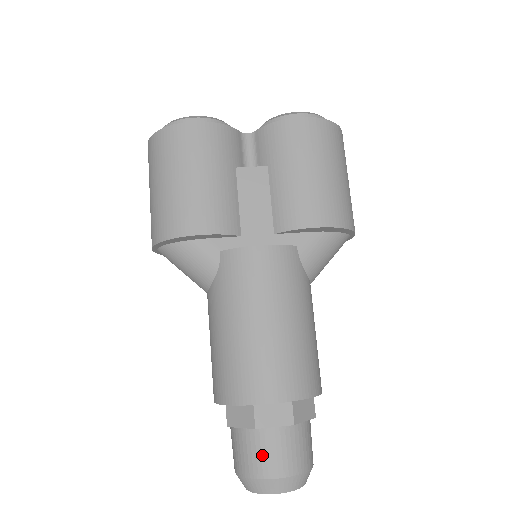
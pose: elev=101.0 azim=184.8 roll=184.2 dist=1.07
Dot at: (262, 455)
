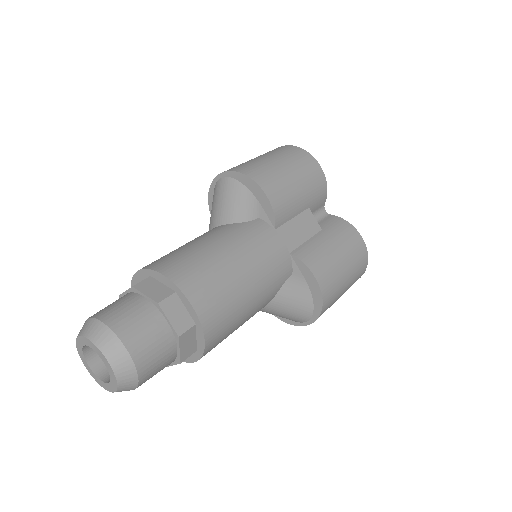
Dot at: (137, 323)
